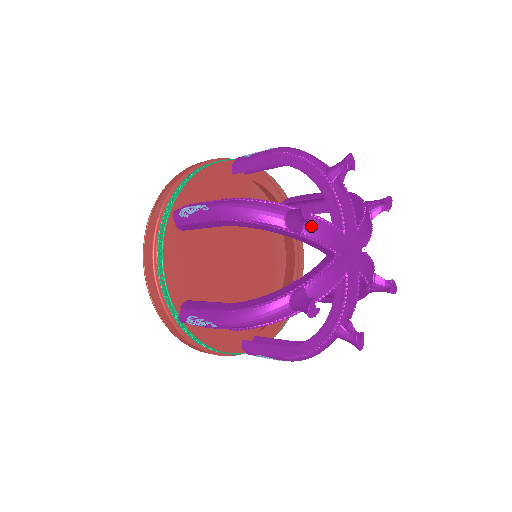
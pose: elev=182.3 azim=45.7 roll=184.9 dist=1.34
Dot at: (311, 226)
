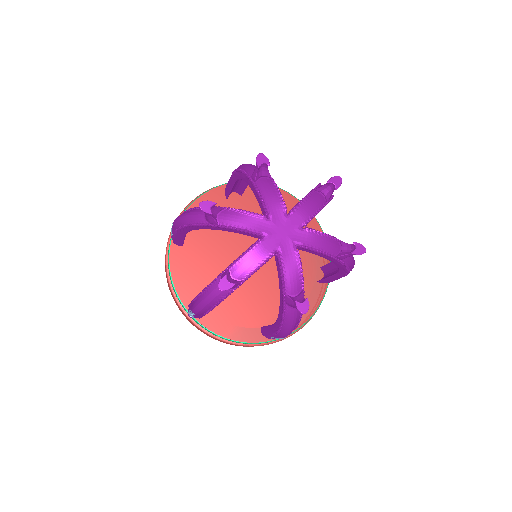
Dot at: (265, 184)
